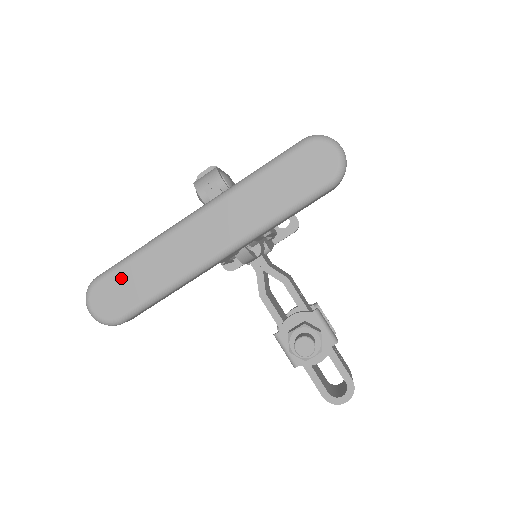
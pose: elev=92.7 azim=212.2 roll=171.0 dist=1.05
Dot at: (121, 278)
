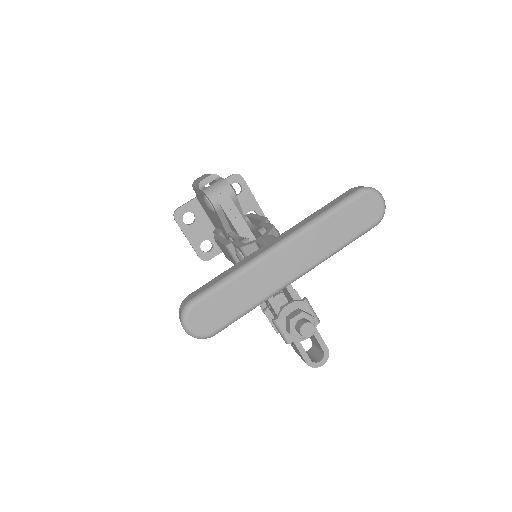
Dot at: (217, 300)
